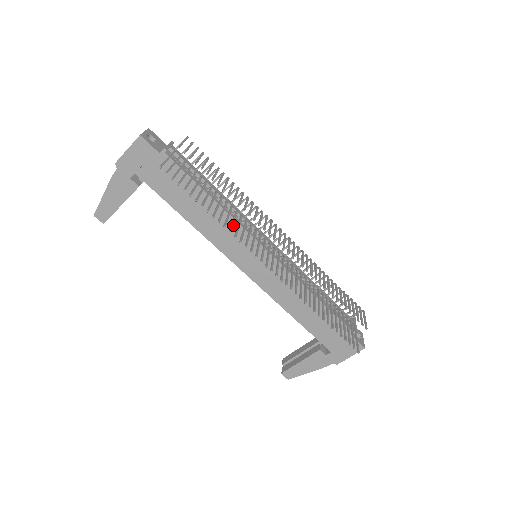
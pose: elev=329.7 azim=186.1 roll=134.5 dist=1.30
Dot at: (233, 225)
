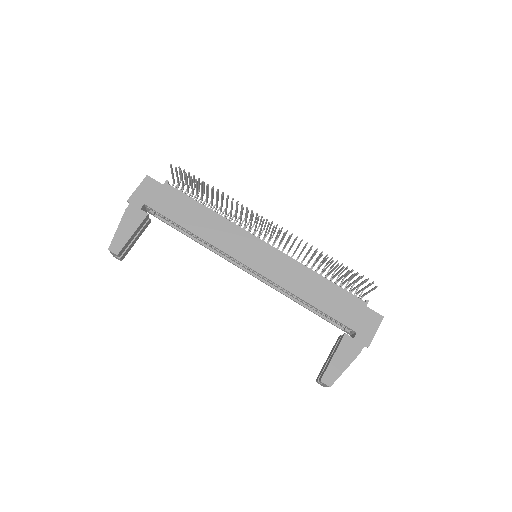
Dot at: (231, 227)
